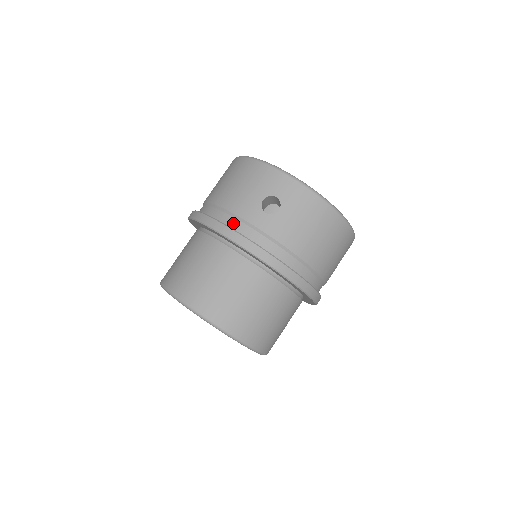
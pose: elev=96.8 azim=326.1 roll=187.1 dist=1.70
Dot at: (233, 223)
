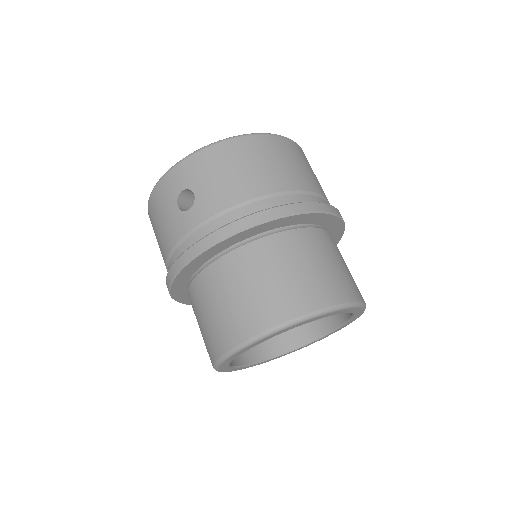
Dot at: (182, 250)
